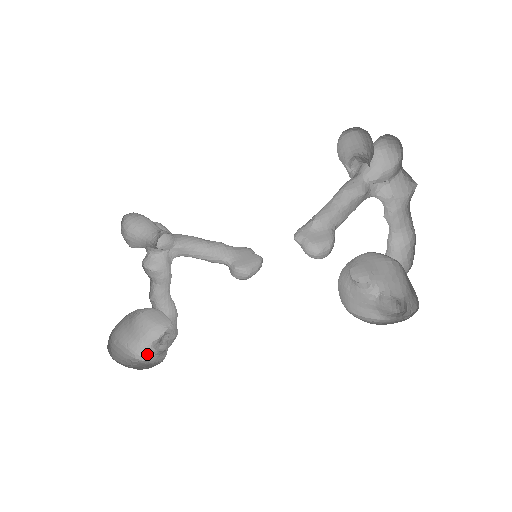
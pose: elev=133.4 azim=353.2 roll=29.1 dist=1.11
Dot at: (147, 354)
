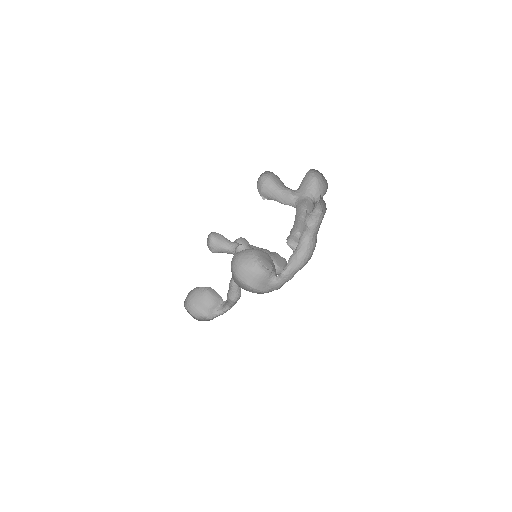
Dot at: (213, 315)
